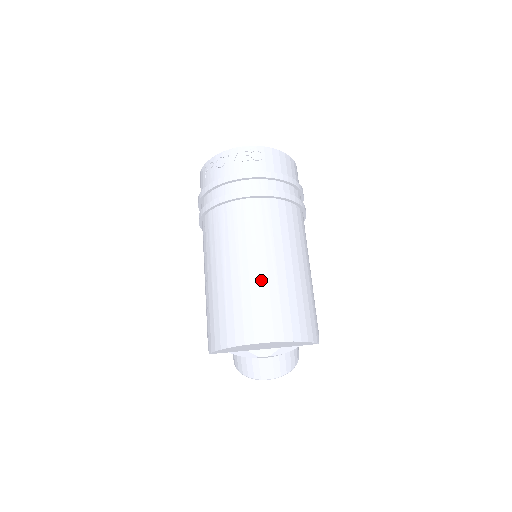
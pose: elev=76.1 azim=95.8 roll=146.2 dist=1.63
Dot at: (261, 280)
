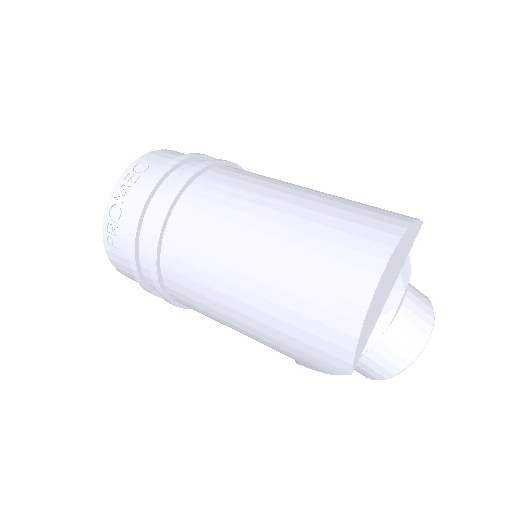
Dot at: (294, 226)
